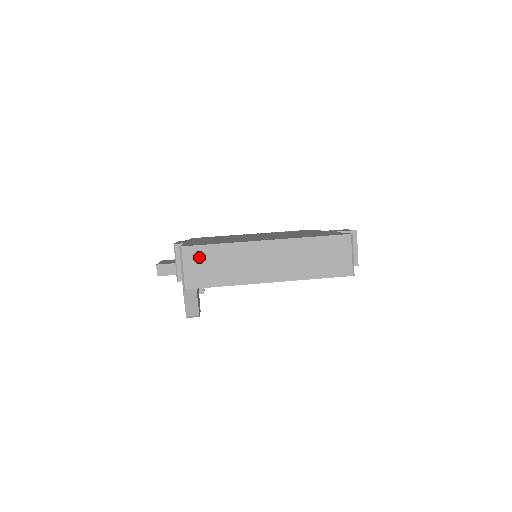
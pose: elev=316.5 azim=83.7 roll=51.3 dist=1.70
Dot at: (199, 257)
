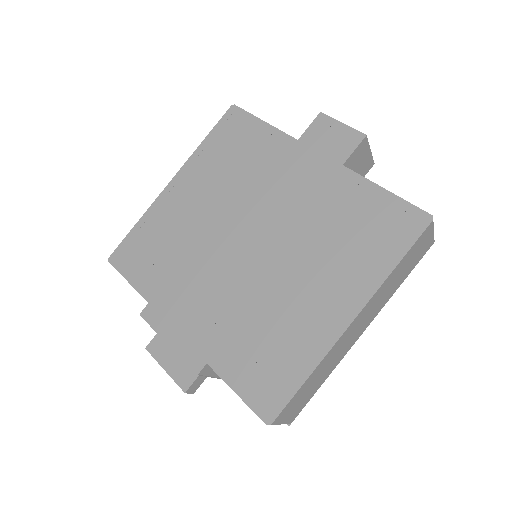
Dot at: (292, 406)
